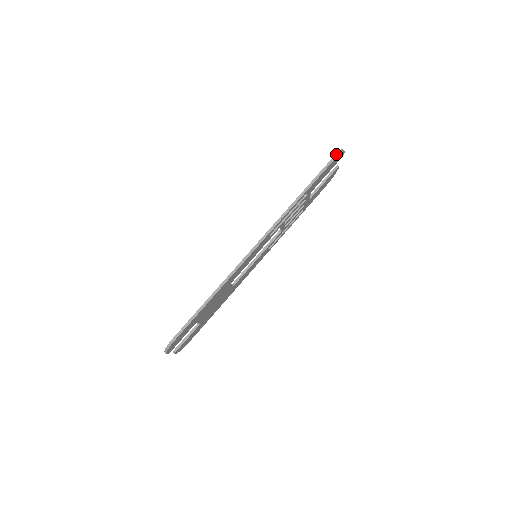
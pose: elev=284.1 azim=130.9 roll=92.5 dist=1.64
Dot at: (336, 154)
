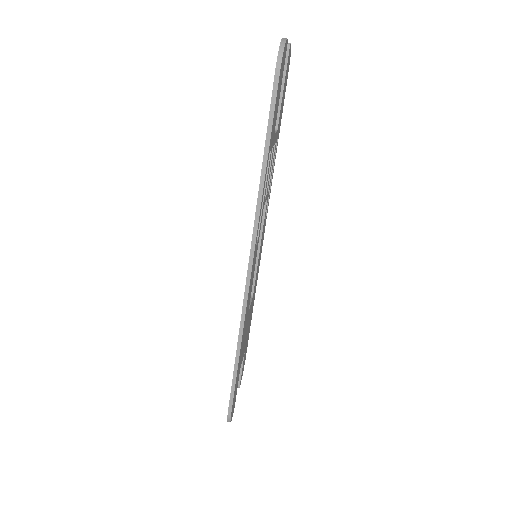
Dot at: (276, 67)
